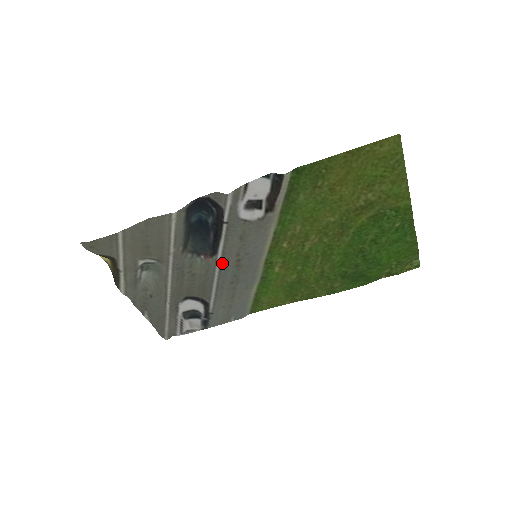
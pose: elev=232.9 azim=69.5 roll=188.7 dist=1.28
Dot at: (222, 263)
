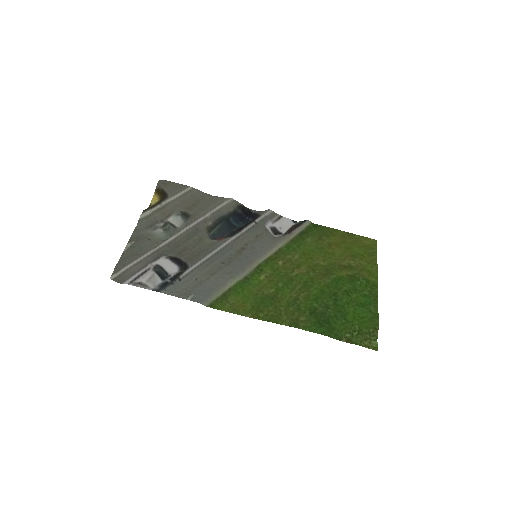
Dot at: (230, 244)
